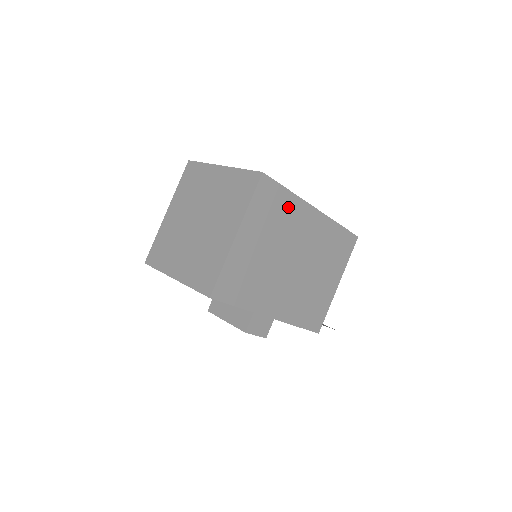
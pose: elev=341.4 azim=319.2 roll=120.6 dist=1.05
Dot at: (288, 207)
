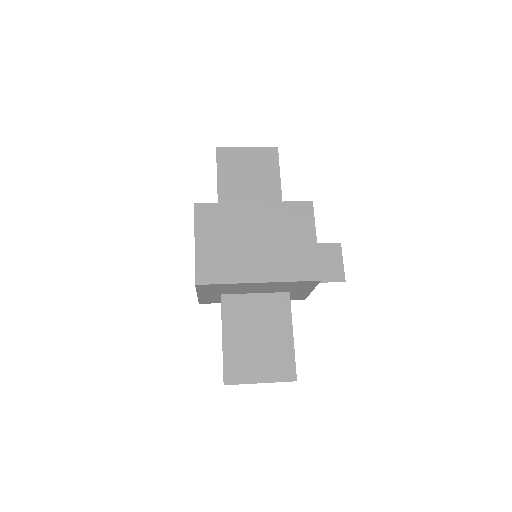
Dot at: (230, 286)
